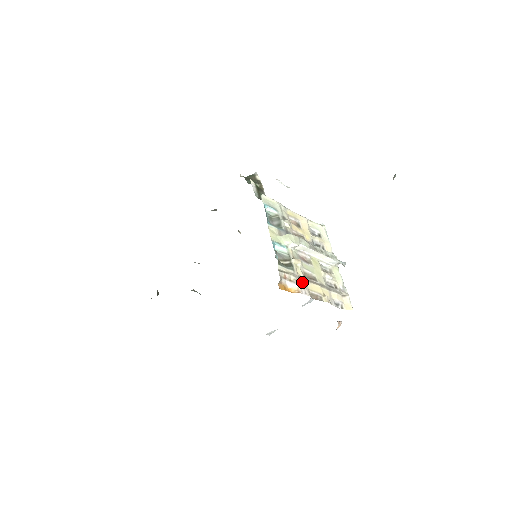
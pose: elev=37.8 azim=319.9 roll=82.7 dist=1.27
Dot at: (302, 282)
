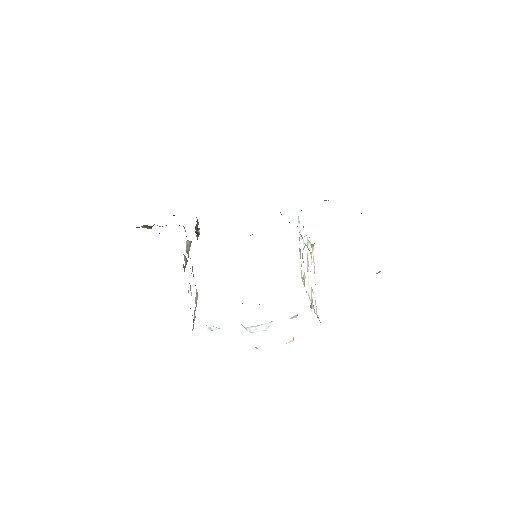
Dot at: (314, 266)
